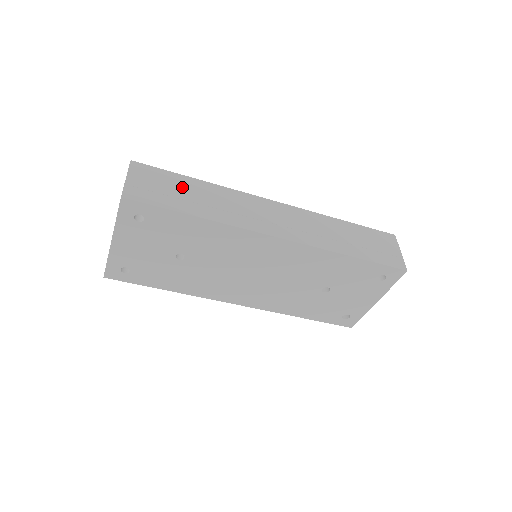
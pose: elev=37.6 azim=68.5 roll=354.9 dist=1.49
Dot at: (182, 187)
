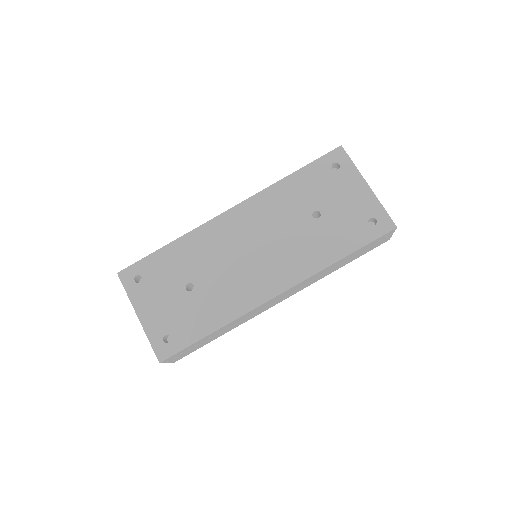
Dot at: occluded
